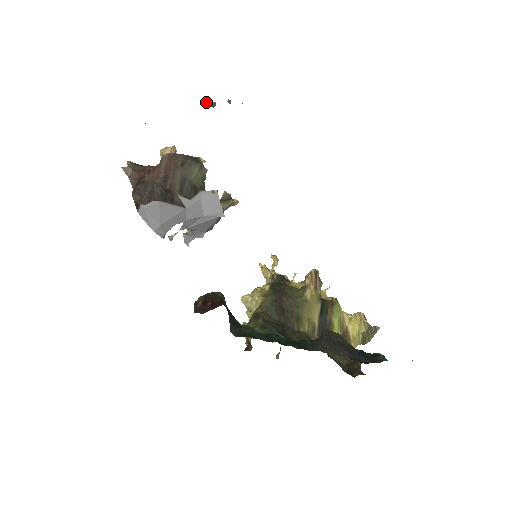
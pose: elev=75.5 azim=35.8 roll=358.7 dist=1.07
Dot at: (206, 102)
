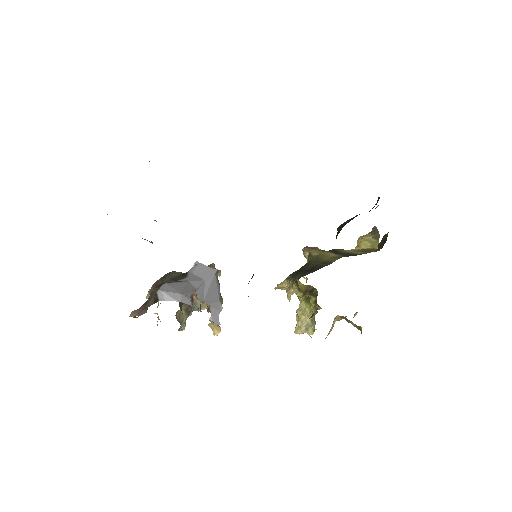
Dot at: occluded
